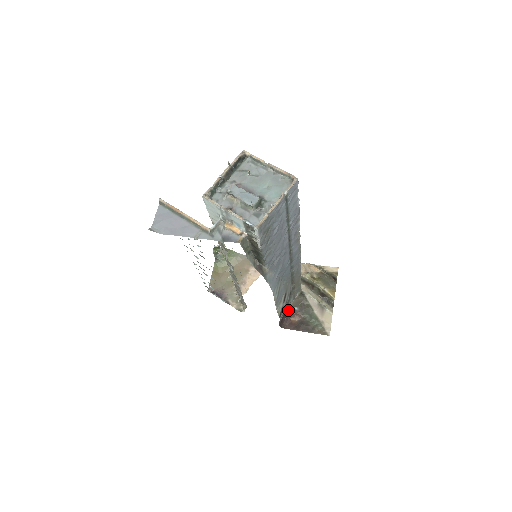
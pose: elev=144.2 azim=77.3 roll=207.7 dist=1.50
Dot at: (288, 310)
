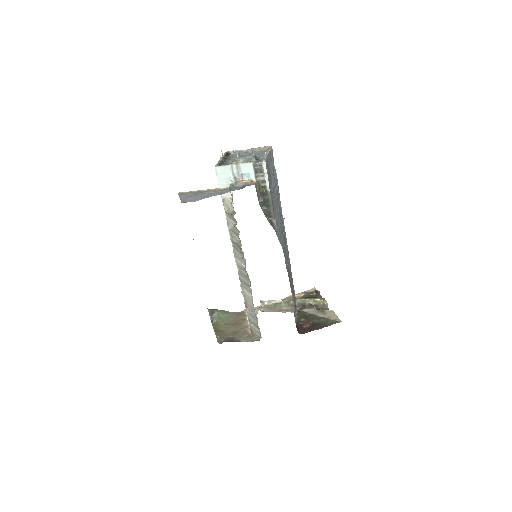
Dot at: (296, 323)
